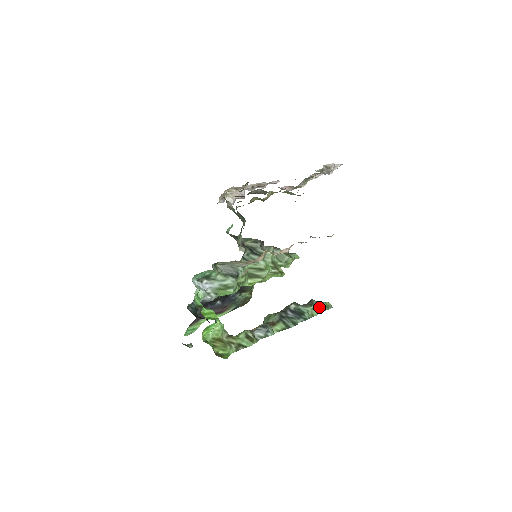
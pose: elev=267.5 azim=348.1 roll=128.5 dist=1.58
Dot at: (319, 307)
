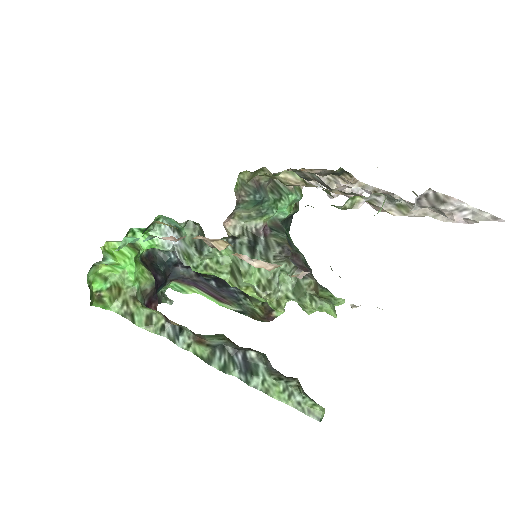
Dot at: (293, 396)
